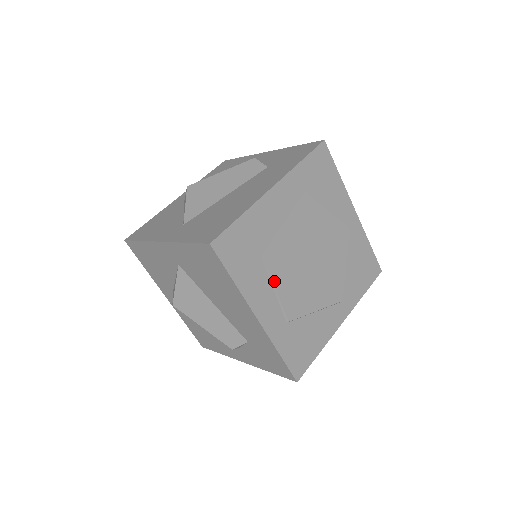
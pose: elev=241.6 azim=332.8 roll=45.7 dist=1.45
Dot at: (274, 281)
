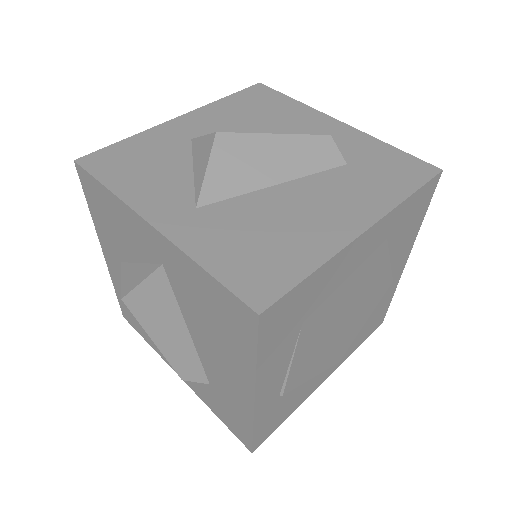
Dot at: (297, 352)
